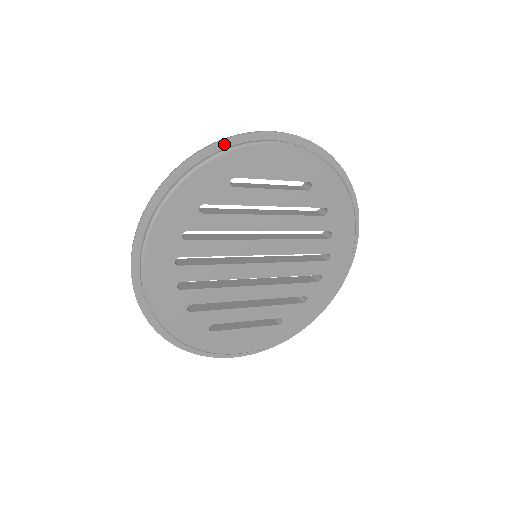
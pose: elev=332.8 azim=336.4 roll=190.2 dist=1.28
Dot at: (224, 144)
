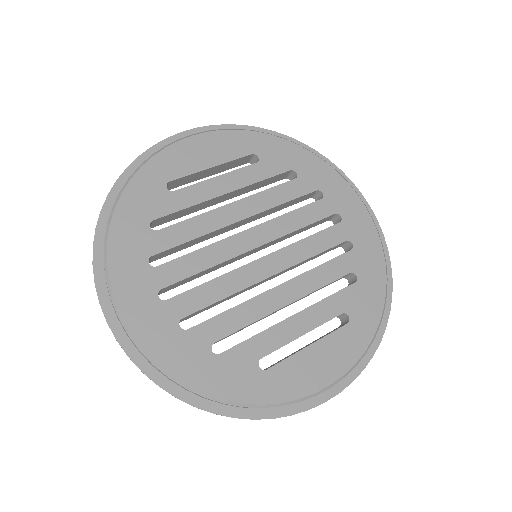
Dot at: (140, 162)
